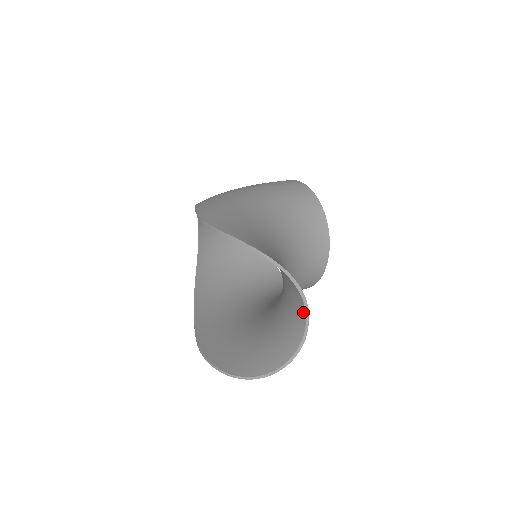
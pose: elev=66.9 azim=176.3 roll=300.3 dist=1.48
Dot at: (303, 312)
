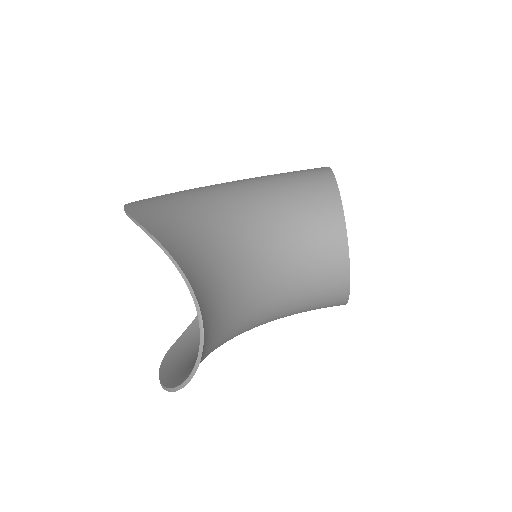
Dot at: (195, 300)
